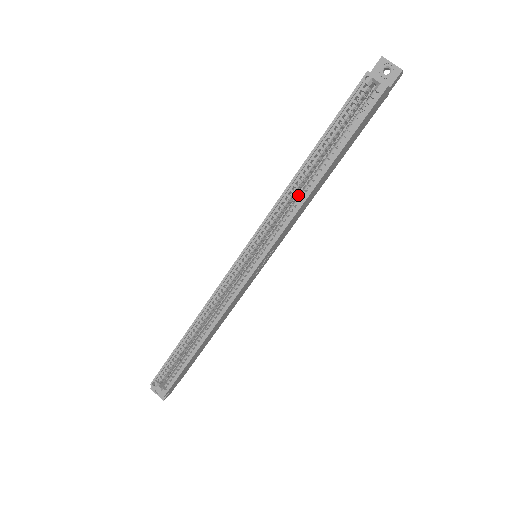
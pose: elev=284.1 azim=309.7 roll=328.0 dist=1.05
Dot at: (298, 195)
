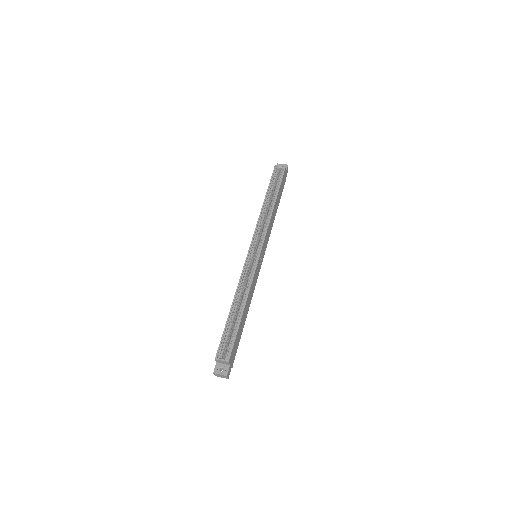
Dot at: occluded
